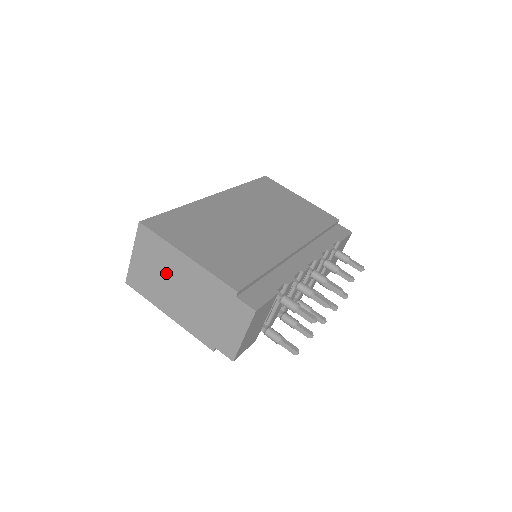
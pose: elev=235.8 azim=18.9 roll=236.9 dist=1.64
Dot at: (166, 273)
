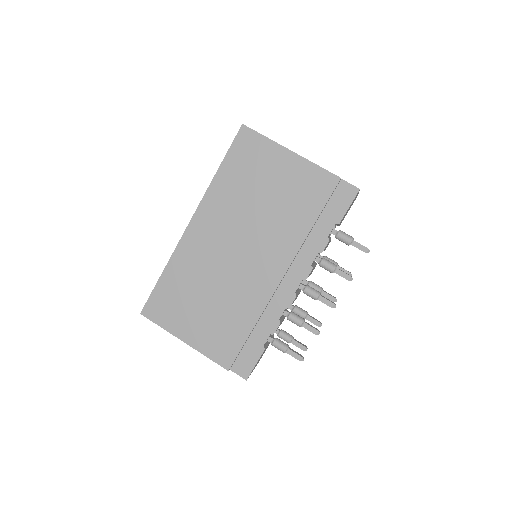
Dot at: occluded
